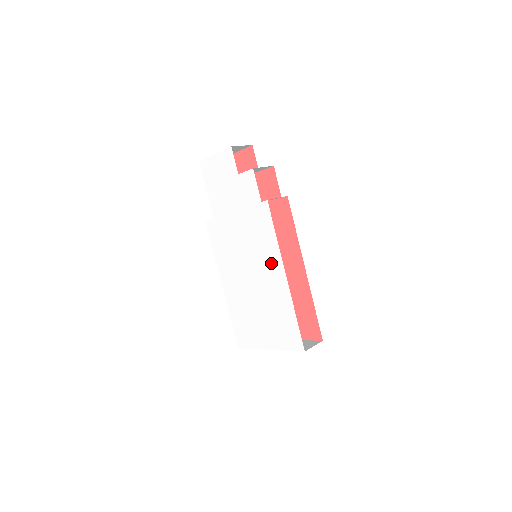
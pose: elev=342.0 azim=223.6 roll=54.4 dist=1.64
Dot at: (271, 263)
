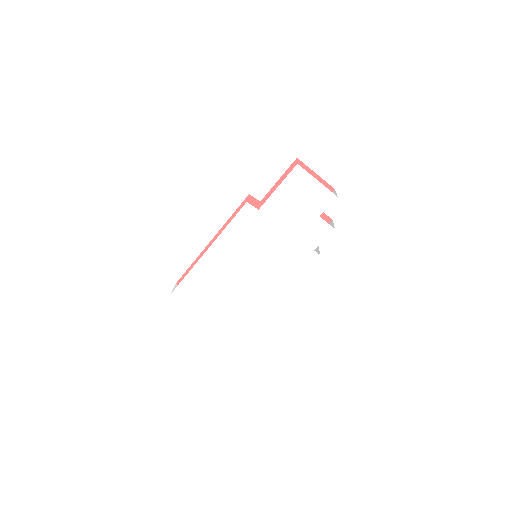
Dot at: (274, 284)
